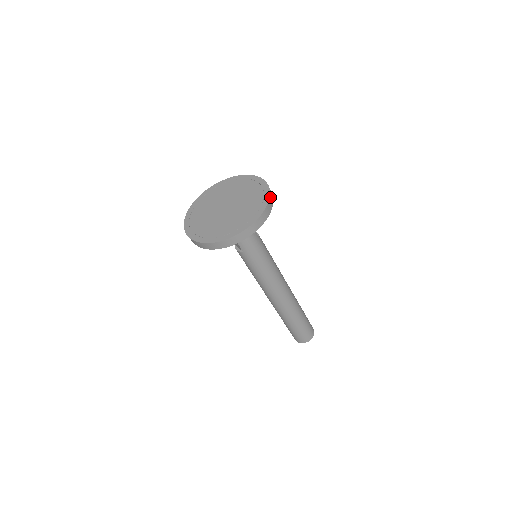
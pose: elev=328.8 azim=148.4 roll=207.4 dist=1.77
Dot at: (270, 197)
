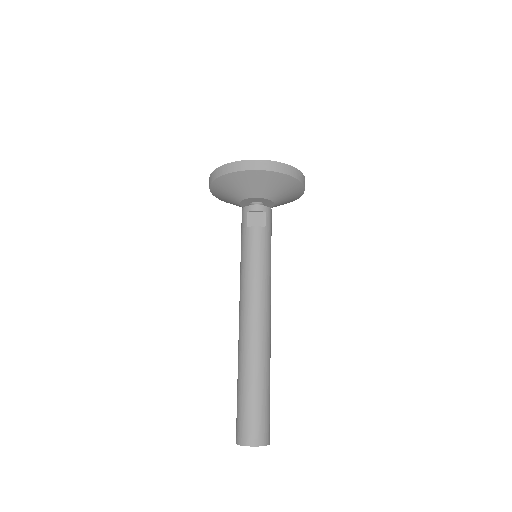
Dot at: occluded
